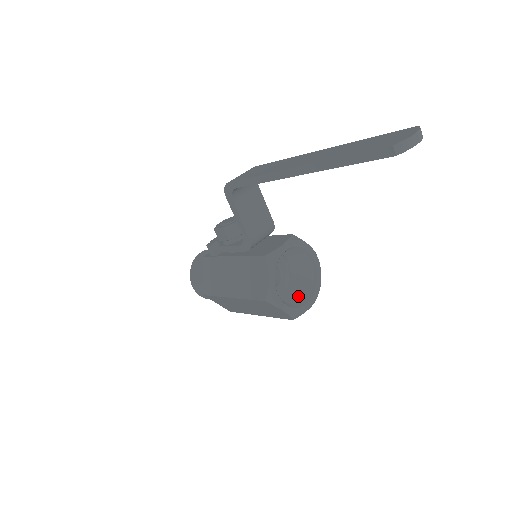
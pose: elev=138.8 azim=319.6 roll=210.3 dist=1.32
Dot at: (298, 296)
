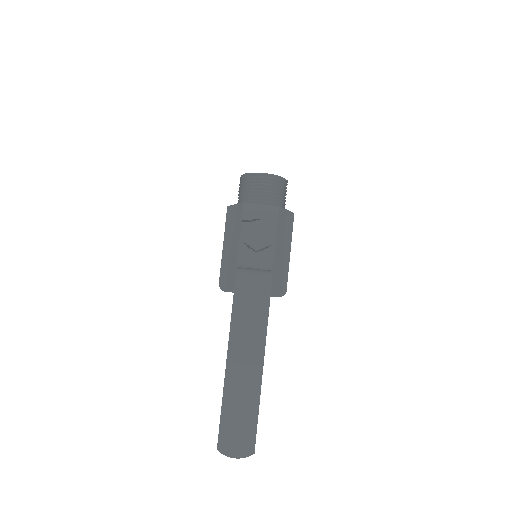
Dot at: occluded
